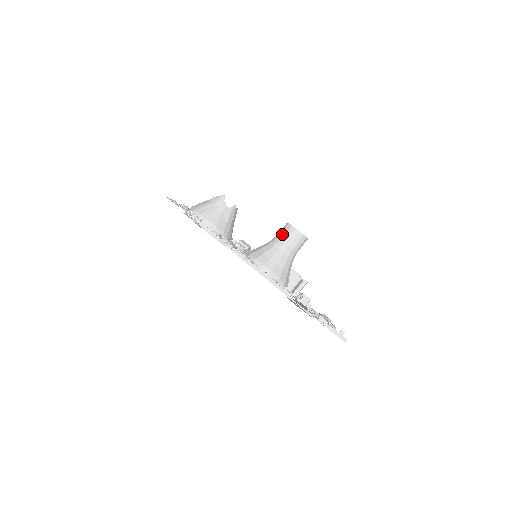
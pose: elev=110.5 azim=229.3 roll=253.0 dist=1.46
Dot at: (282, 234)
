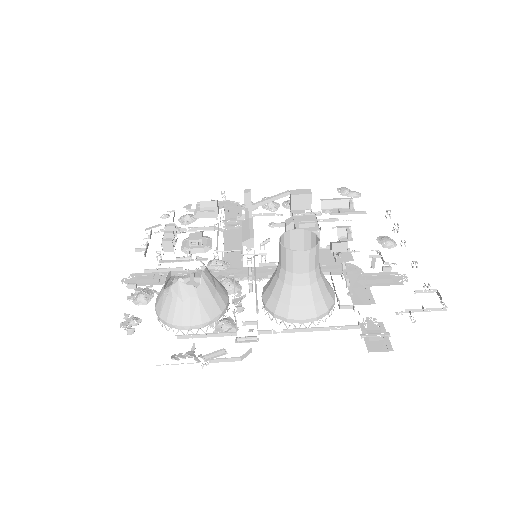
Dot at: (289, 266)
